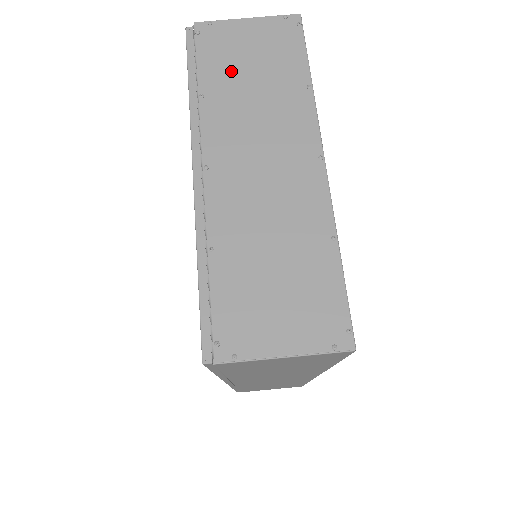
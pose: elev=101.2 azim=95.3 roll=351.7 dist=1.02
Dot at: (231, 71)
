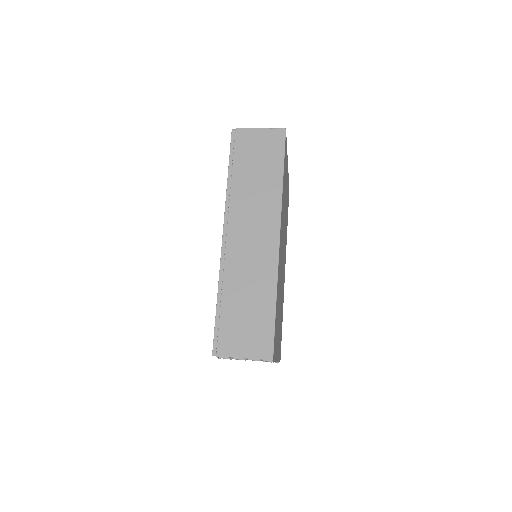
Dot at: occluded
